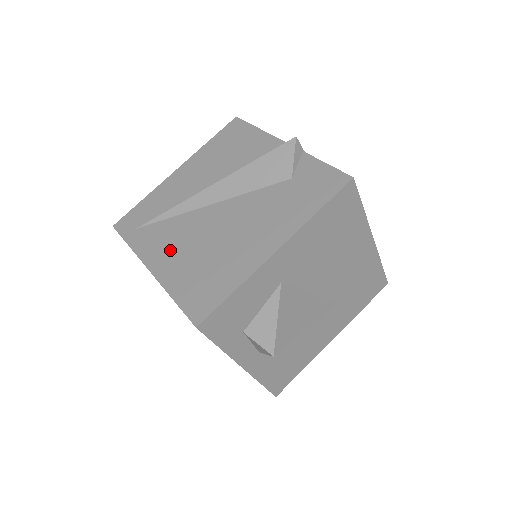
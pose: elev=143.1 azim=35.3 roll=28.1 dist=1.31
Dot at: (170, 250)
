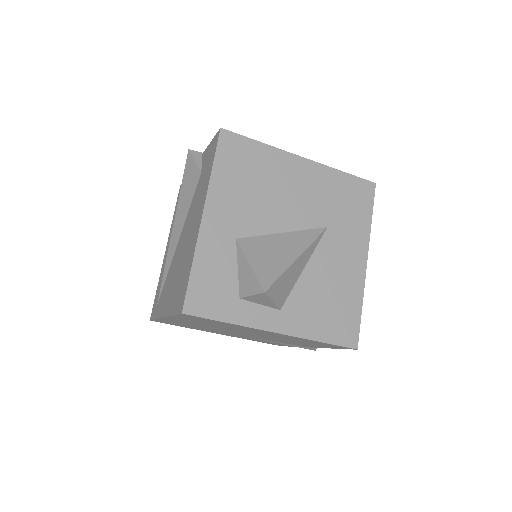
Dot at: (168, 292)
